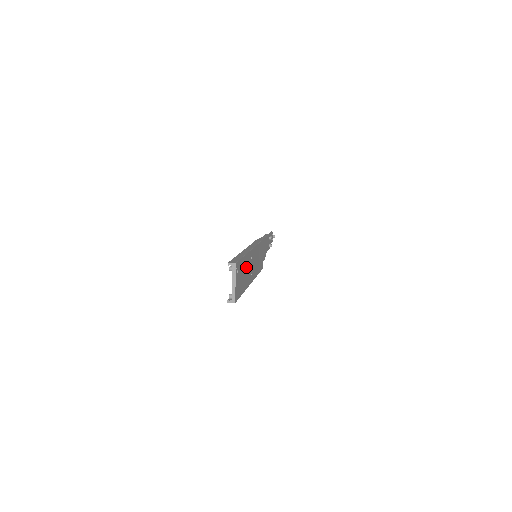
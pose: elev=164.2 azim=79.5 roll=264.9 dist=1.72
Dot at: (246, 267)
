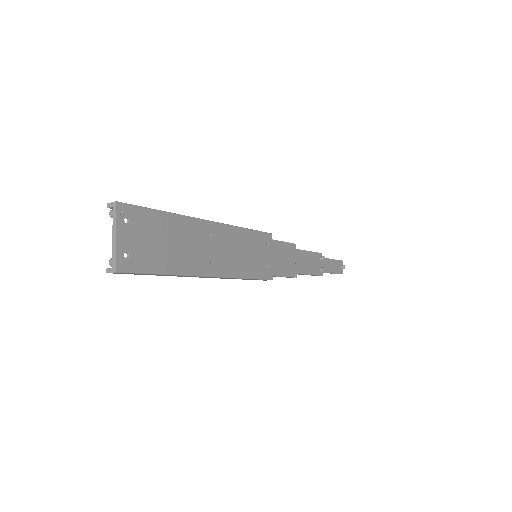
Dot at: (182, 237)
